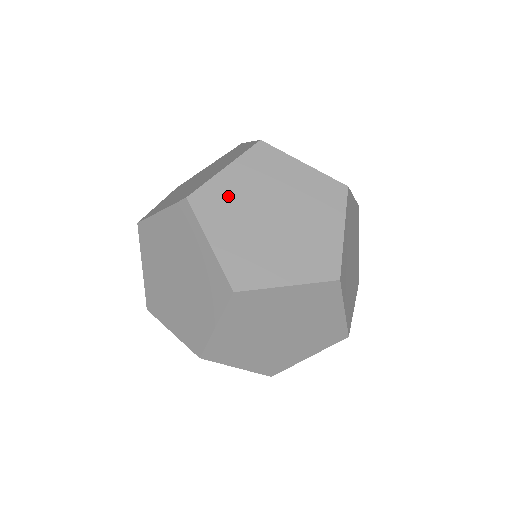
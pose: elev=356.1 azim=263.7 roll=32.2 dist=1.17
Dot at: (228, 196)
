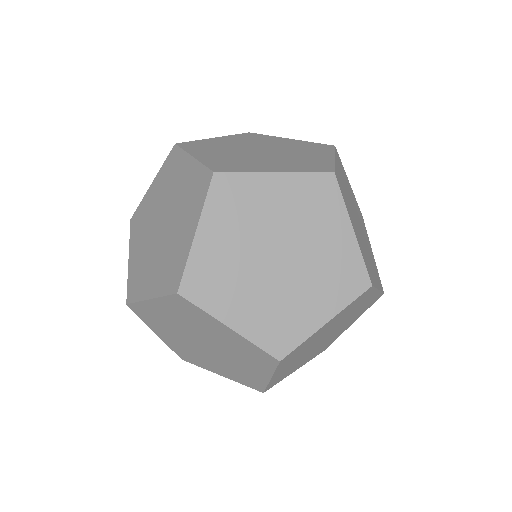
Dot at: (160, 317)
